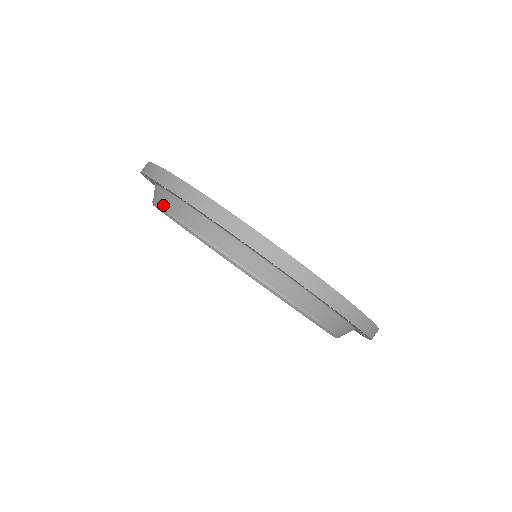
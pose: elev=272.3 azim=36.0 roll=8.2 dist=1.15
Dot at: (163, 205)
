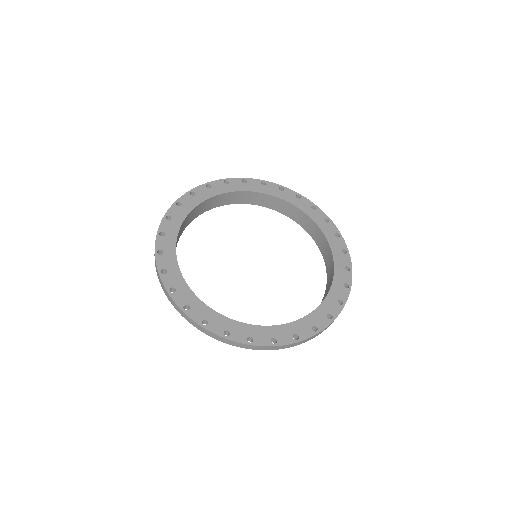
Dot at: occluded
